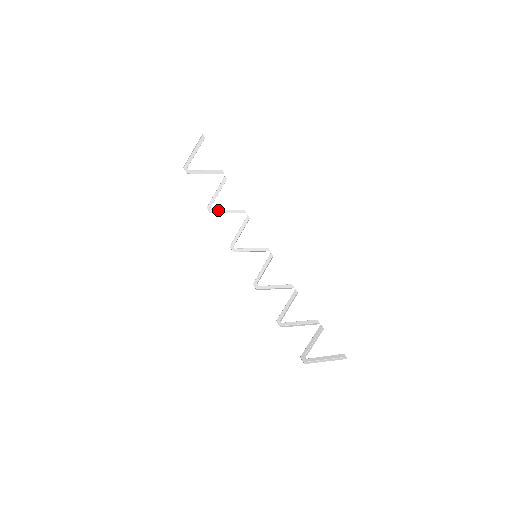
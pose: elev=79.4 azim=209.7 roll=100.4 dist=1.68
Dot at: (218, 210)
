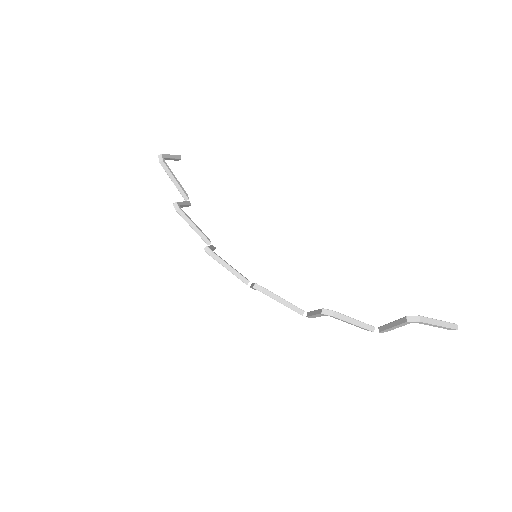
Dot at: (186, 214)
